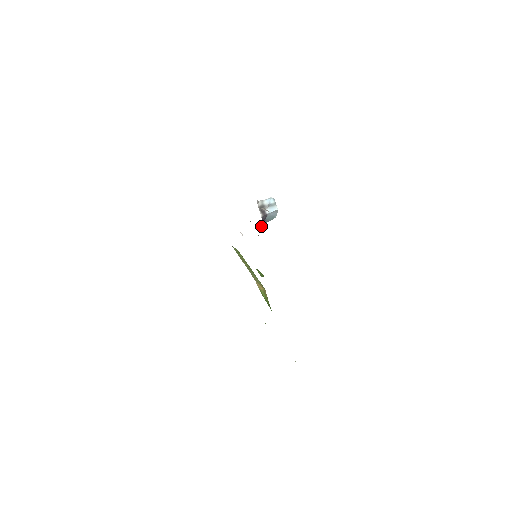
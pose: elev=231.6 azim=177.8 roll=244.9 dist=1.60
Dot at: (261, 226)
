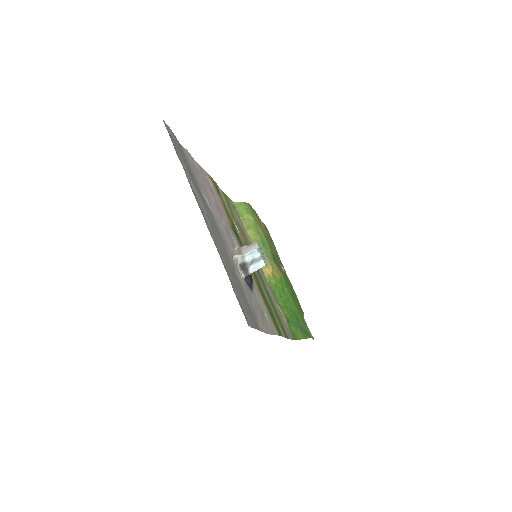
Dot at: occluded
